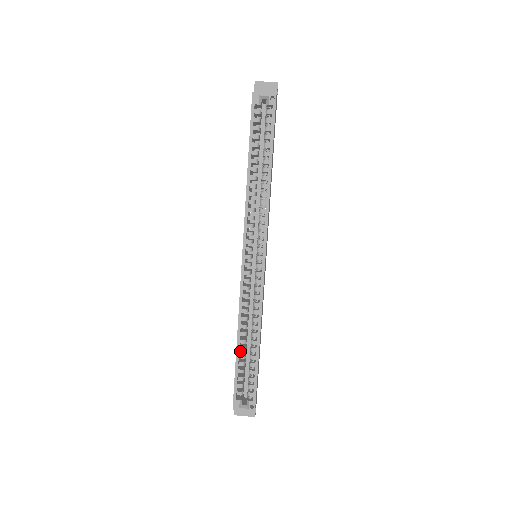
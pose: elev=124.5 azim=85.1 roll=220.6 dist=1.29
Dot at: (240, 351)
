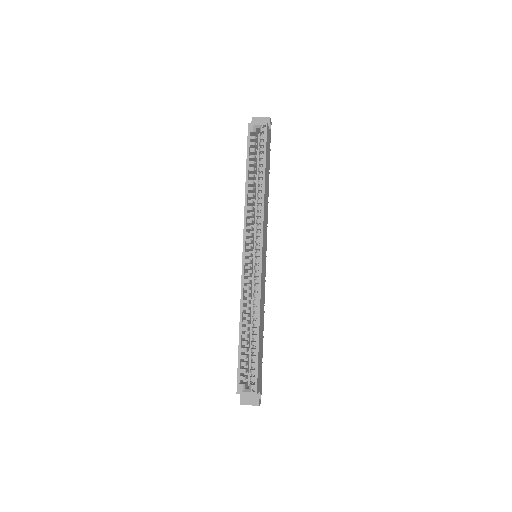
Dot at: (243, 340)
